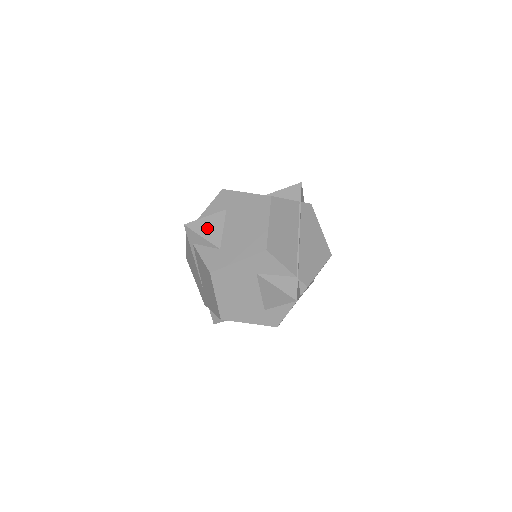
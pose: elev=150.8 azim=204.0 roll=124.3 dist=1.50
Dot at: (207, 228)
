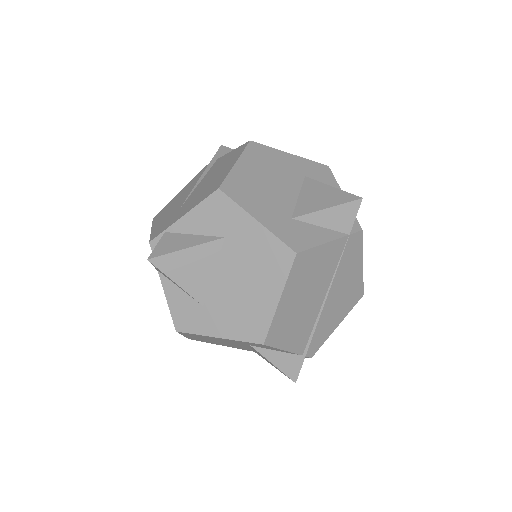
Dot at: occluded
